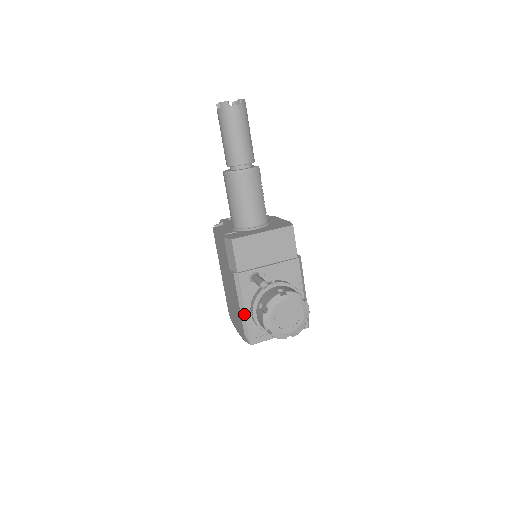
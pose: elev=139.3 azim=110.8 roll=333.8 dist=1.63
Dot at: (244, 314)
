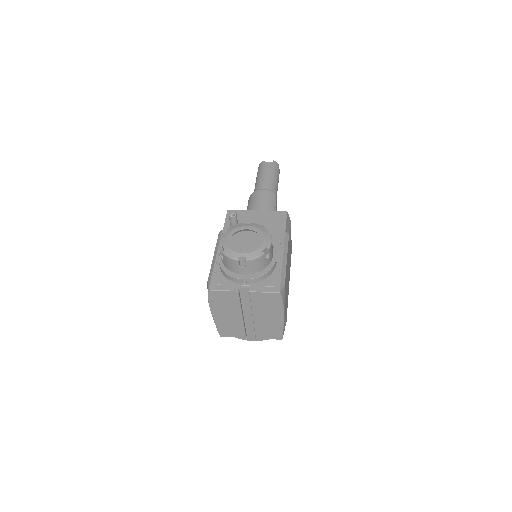
Dot at: (214, 262)
